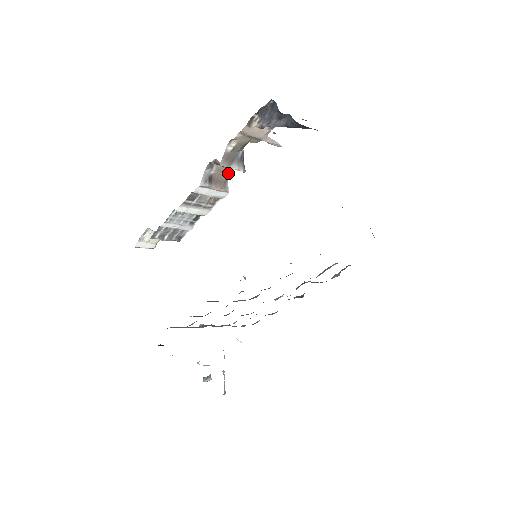
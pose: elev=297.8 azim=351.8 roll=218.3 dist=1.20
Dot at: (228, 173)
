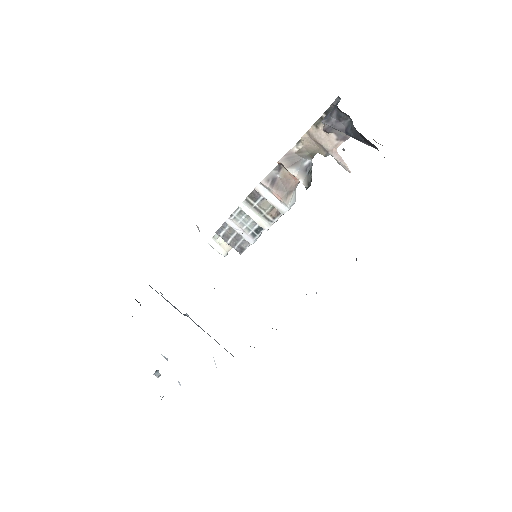
Dot at: (295, 186)
